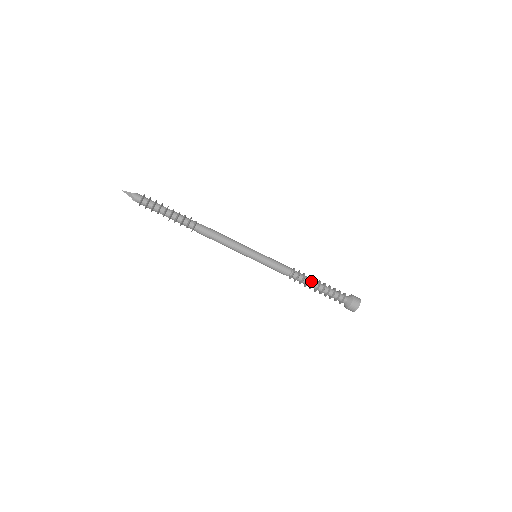
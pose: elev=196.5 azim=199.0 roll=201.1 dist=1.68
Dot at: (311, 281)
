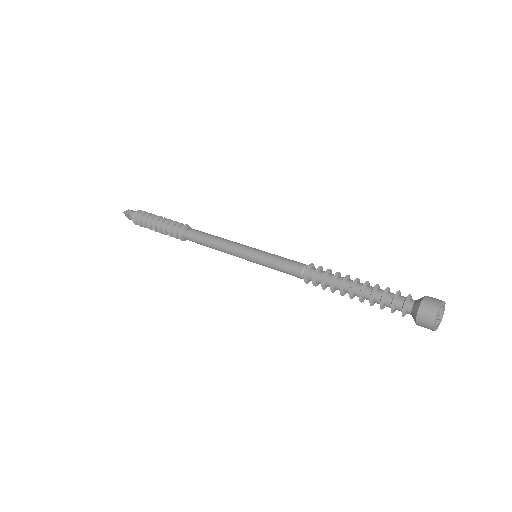
Dot at: (341, 277)
